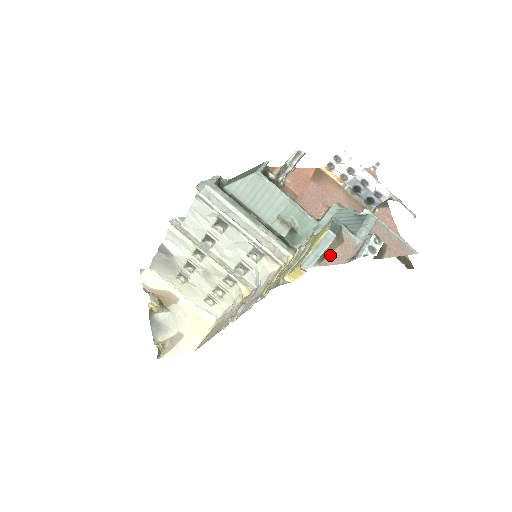
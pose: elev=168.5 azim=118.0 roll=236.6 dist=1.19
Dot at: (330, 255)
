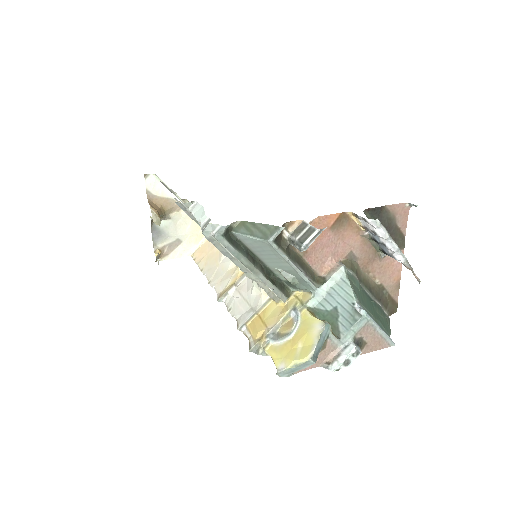
Dot at: occluded
